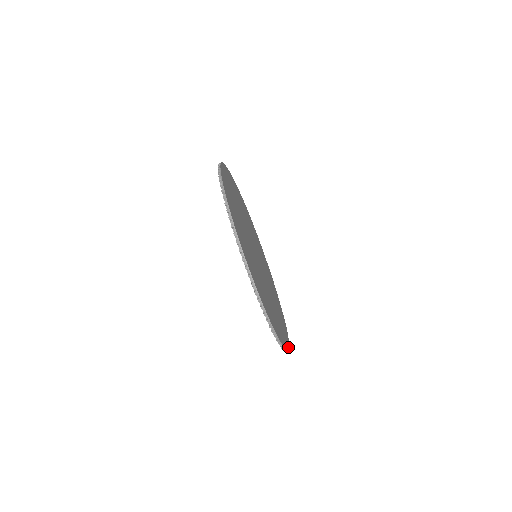
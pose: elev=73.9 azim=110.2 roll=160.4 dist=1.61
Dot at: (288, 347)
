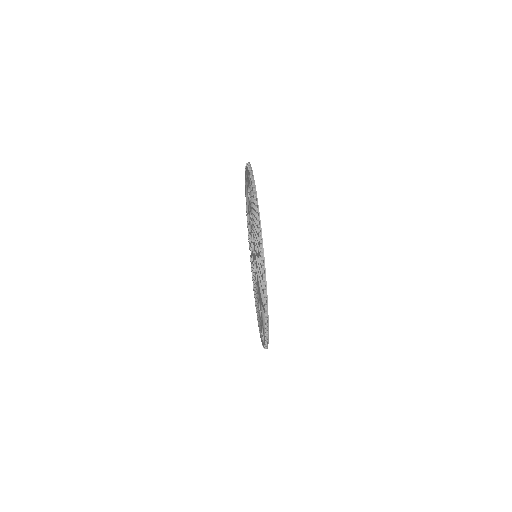
Dot at: occluded
